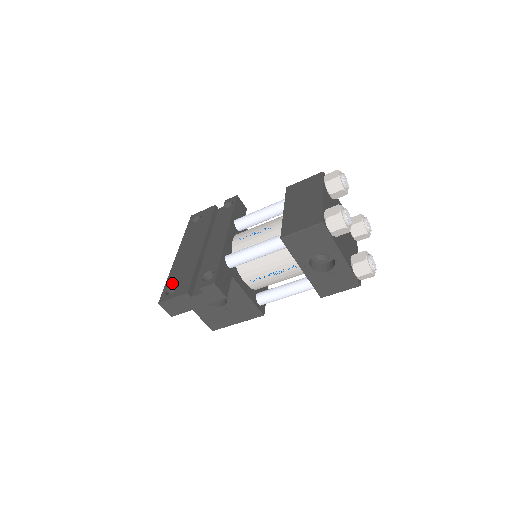
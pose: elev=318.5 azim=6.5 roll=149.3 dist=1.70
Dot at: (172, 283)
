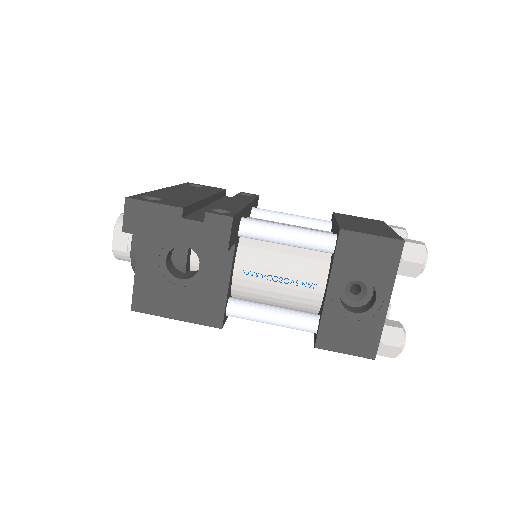
Dot at: (155, 196)
